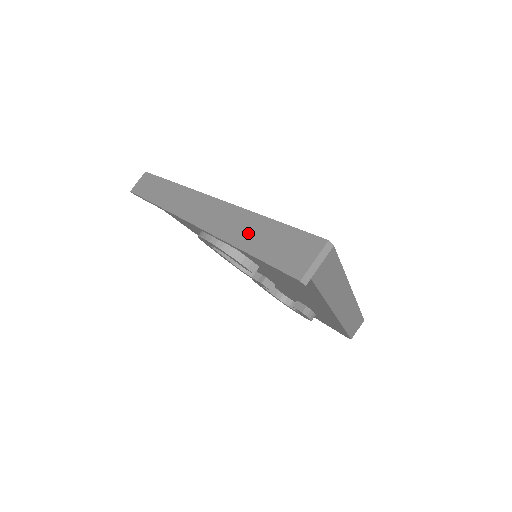
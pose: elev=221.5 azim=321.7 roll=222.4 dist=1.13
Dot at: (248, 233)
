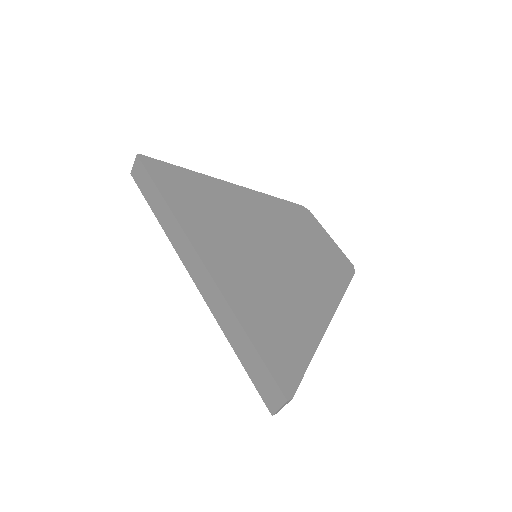
Dot at: (238, 341)
